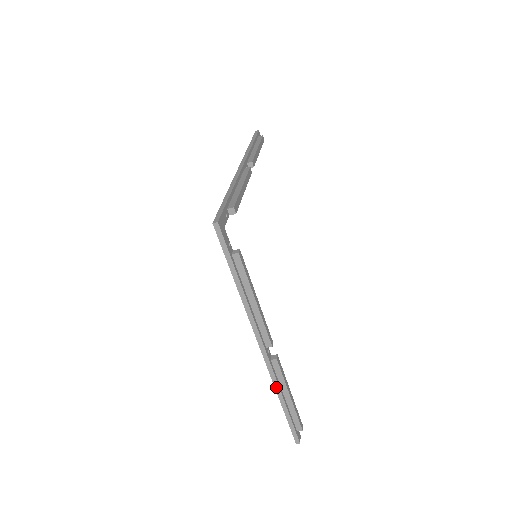
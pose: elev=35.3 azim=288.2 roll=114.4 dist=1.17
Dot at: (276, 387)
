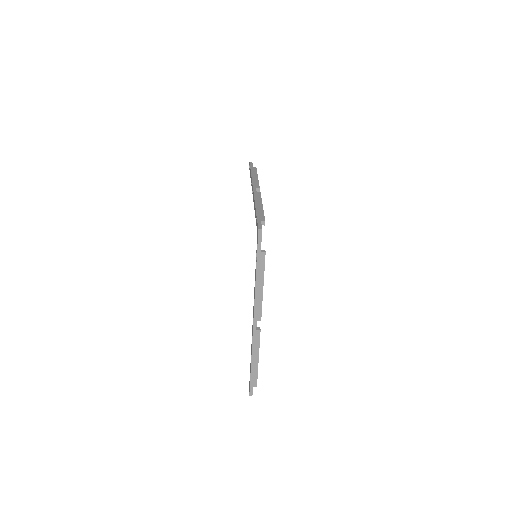
Dot at: (253, 351)
